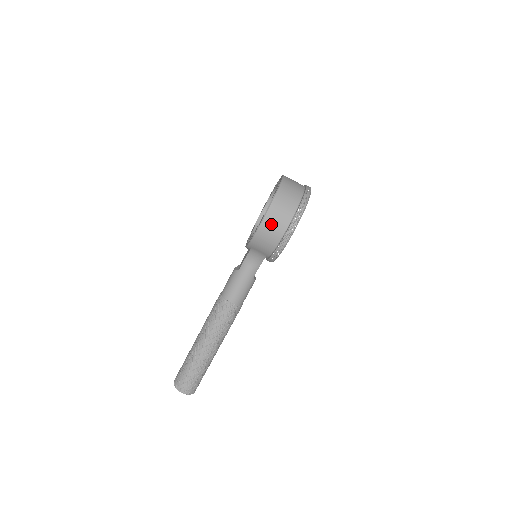
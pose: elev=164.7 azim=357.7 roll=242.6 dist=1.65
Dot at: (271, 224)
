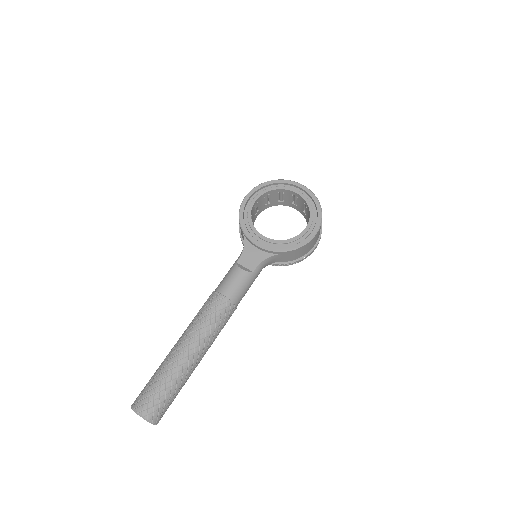
Dot at: (316, 238)
